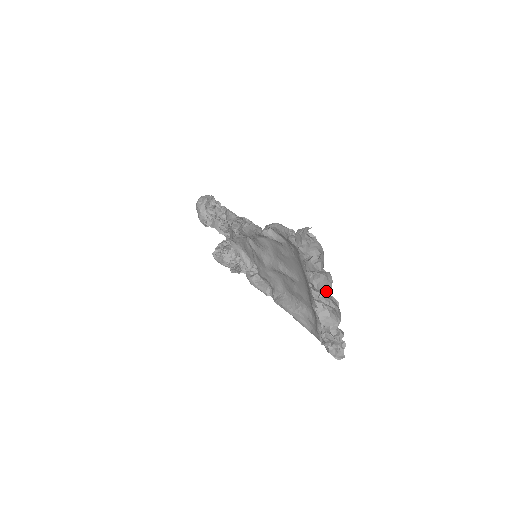
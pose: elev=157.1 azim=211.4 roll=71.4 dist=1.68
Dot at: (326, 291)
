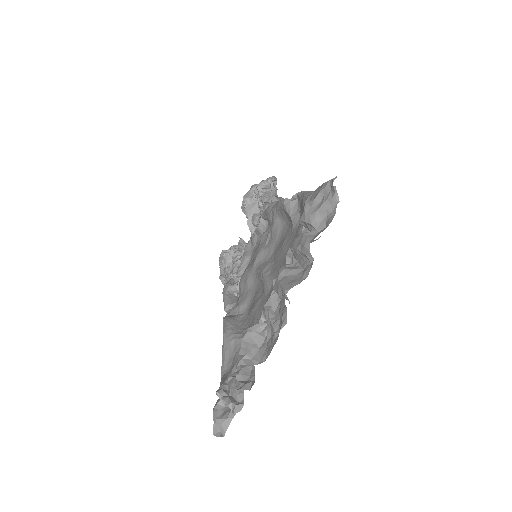
Dot at: (286, 286)
